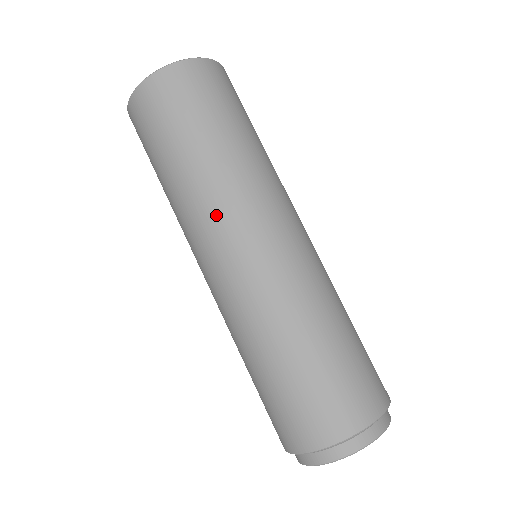
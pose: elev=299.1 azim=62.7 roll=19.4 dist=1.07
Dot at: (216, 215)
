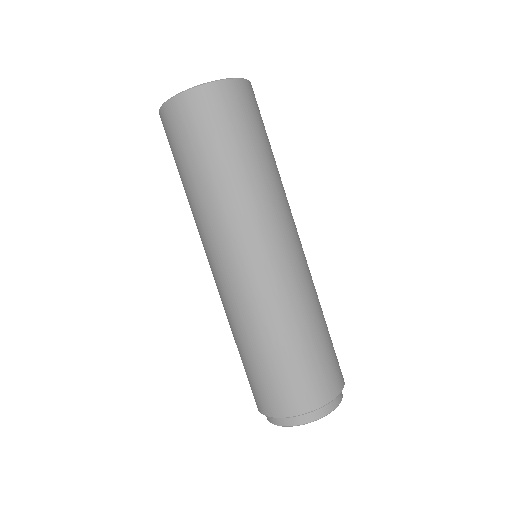
Dot at: (221, 230)
